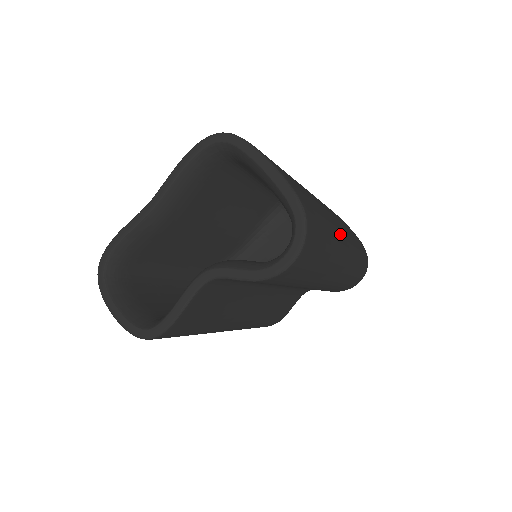
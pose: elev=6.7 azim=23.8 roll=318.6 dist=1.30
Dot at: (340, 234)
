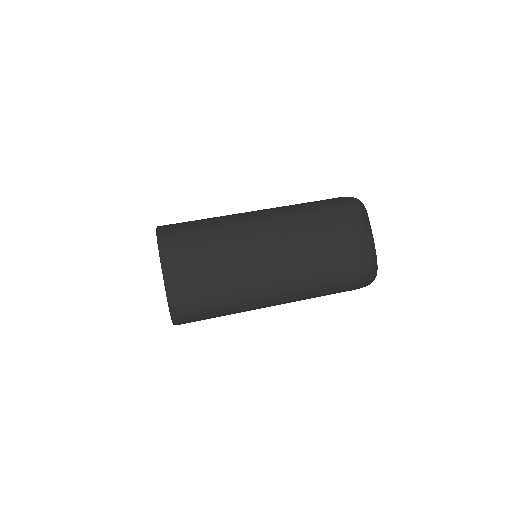
Dot at: (259, 291)
